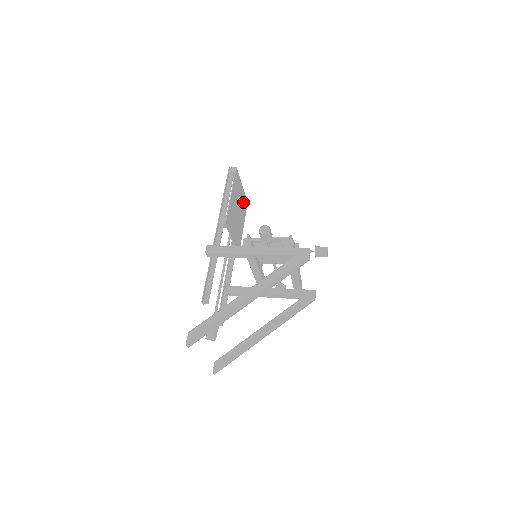
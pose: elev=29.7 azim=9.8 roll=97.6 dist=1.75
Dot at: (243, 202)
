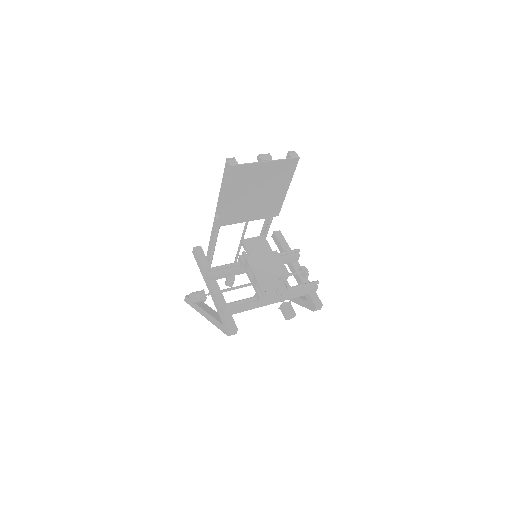
Dot at: (278, 170)
